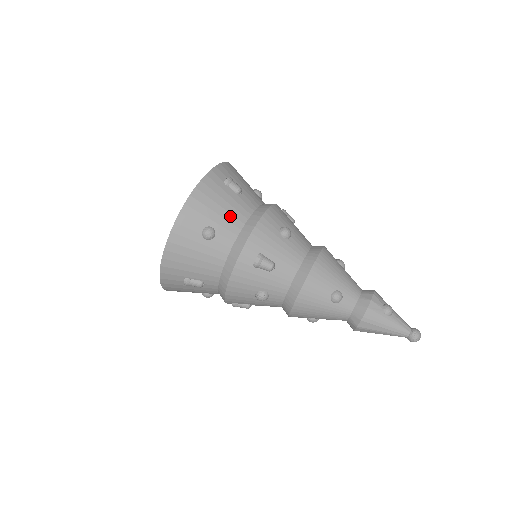
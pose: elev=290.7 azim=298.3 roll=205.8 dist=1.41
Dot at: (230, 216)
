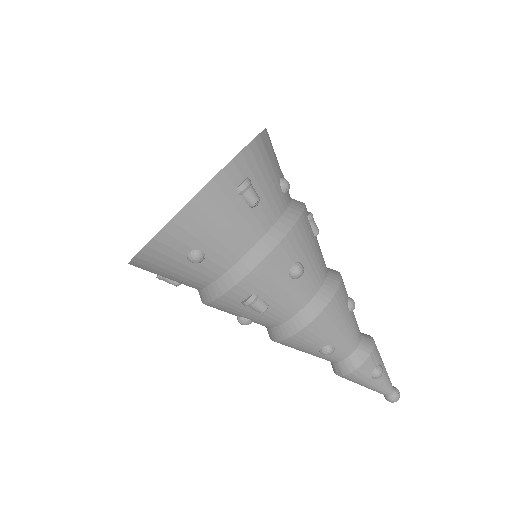
Dot at: (230, 241)
